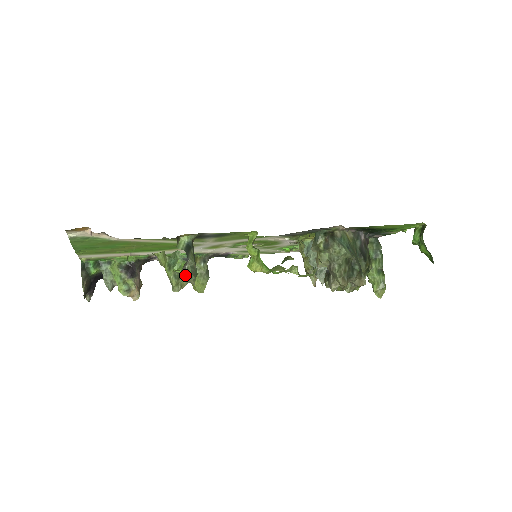
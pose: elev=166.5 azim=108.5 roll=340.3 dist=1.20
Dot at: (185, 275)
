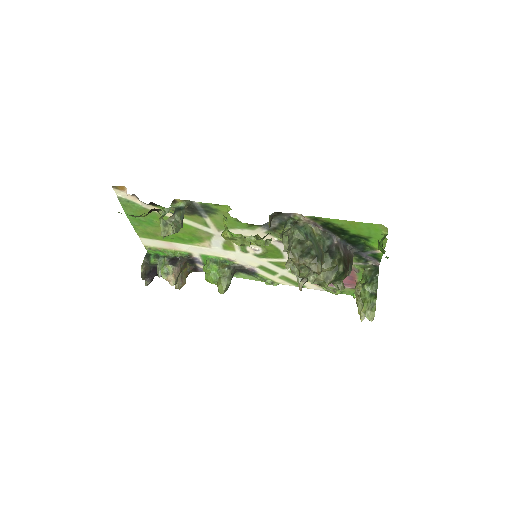
Dot at: (171, 225)
